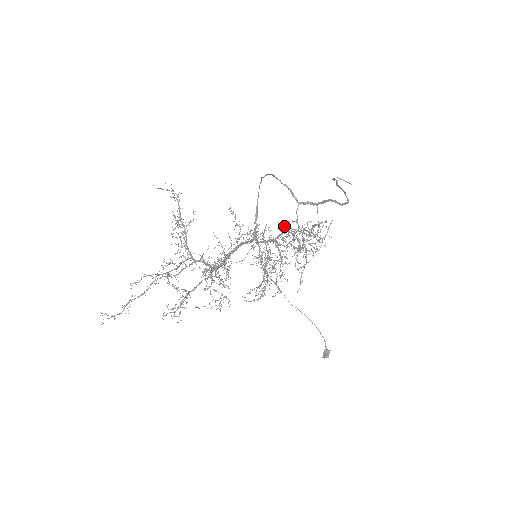
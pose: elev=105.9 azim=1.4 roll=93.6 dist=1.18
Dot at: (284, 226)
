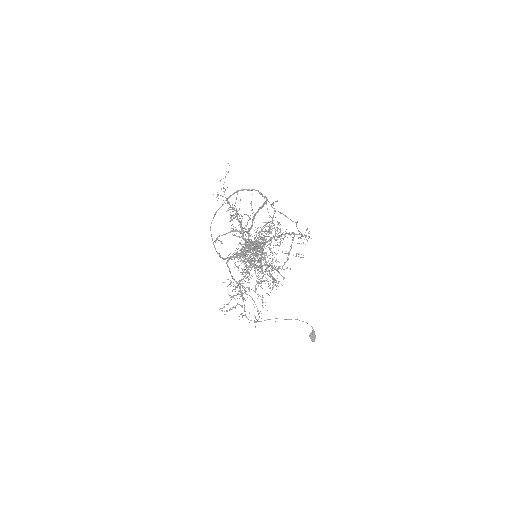
Dot at: occluded
